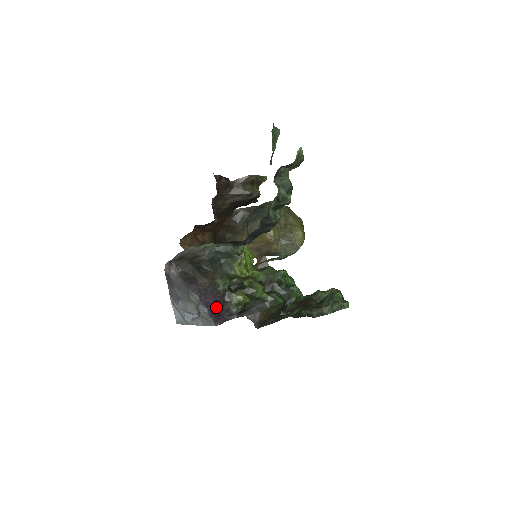
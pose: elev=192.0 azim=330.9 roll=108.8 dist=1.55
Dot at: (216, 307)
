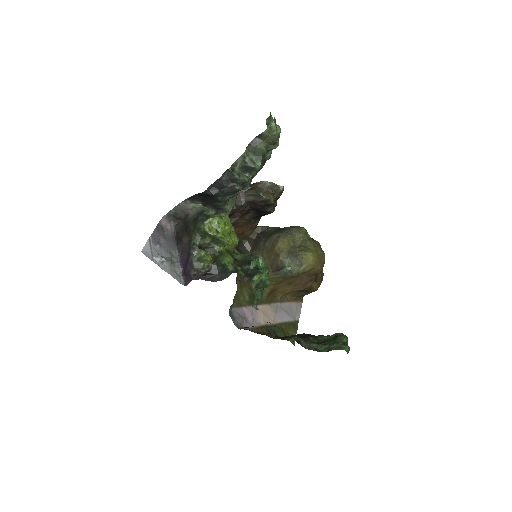
Dot at: (186, 263)
